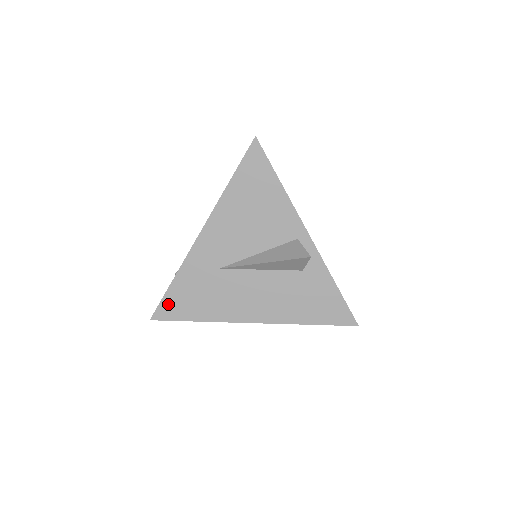
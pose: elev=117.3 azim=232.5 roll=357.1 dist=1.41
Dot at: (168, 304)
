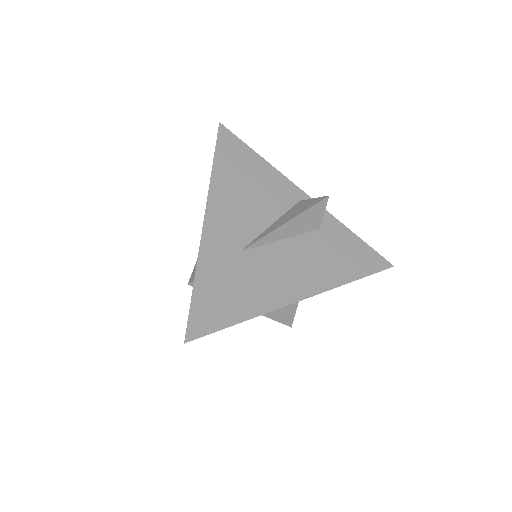
Dot at: (200, 313)
